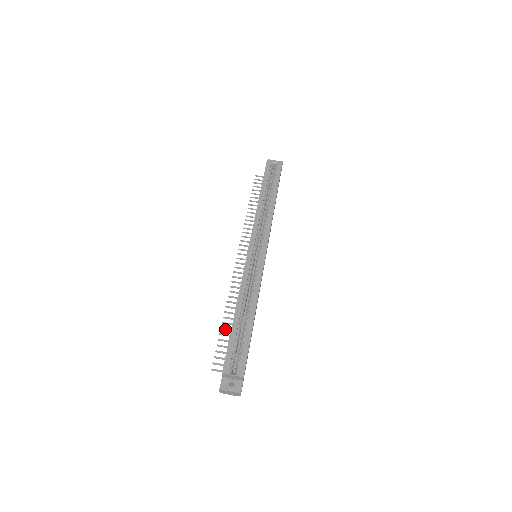
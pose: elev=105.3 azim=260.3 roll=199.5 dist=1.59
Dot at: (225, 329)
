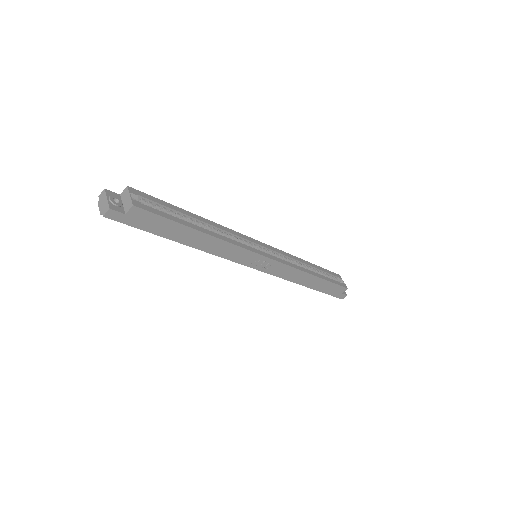
Dot at: occluded
